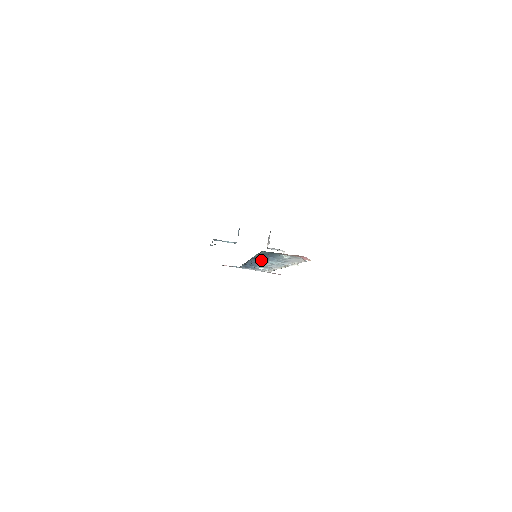
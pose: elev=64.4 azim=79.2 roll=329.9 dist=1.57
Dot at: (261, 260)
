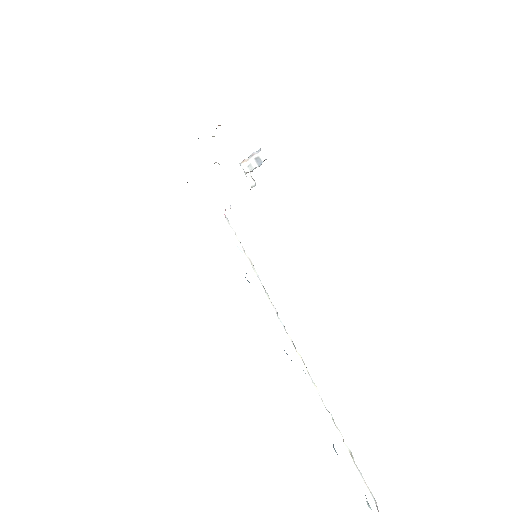
Dot at: occluded
